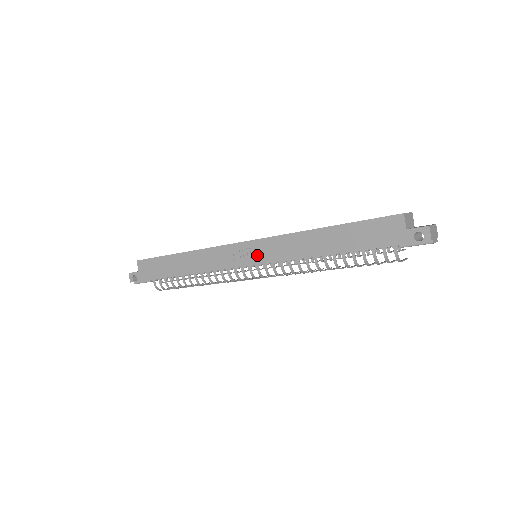
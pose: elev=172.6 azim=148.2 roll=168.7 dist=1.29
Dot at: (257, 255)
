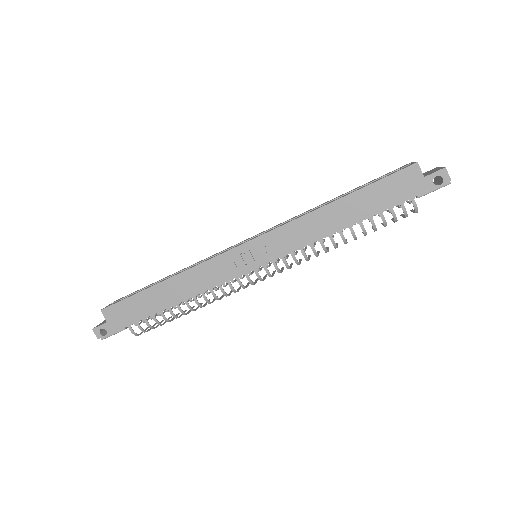
Dot at: (264, 253)
